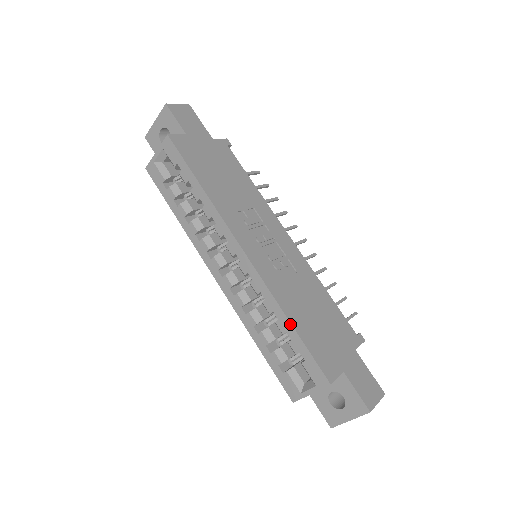
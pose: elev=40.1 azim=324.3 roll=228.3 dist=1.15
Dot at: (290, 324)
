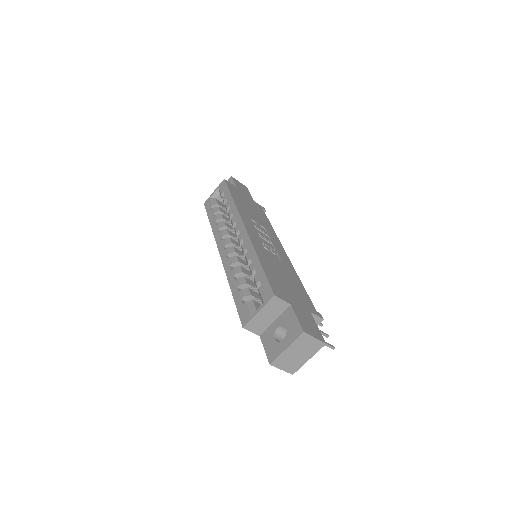
Dot at: (259, 261)
